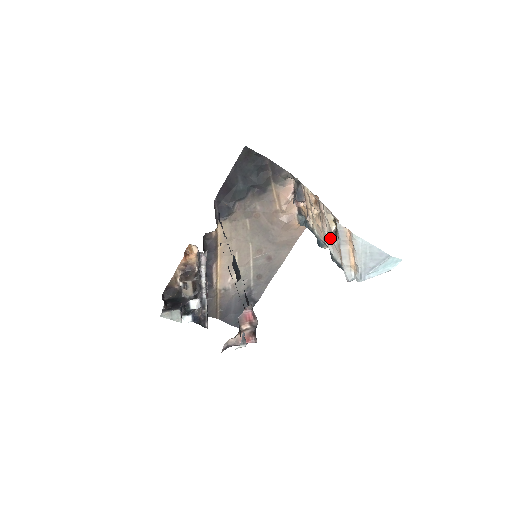
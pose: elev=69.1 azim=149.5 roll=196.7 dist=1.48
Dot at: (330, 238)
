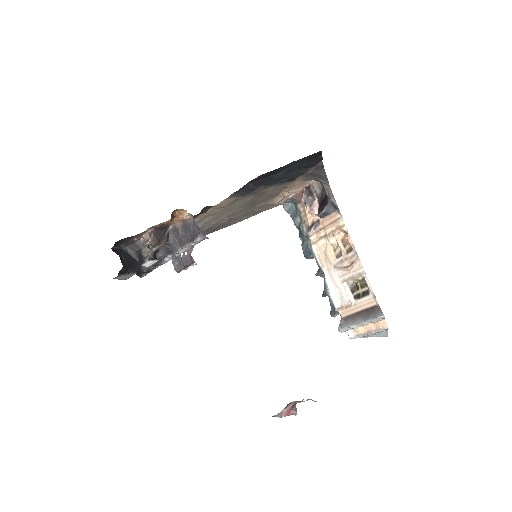
Dot at: (339, 282)
